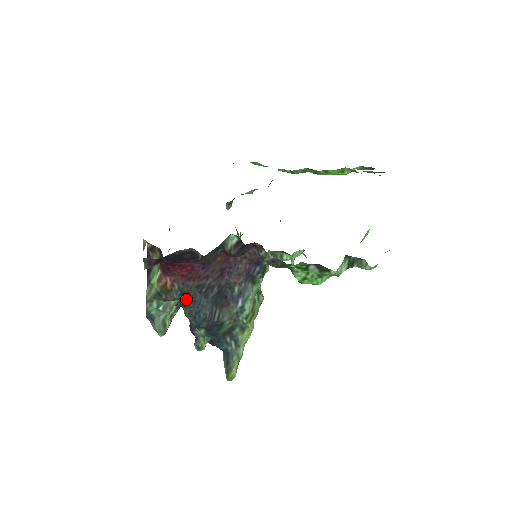
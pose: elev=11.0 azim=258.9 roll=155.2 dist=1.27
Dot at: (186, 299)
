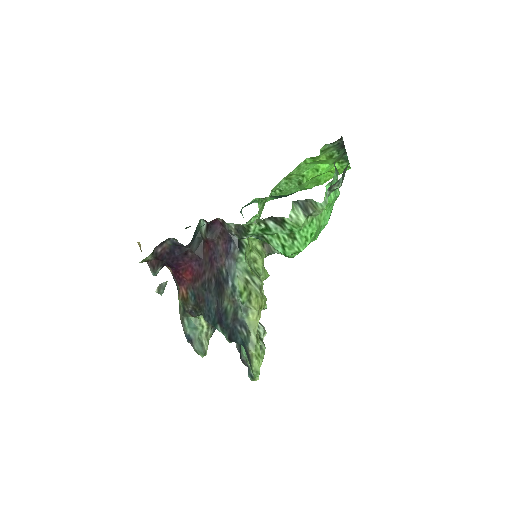
Dot at: (199, 301)
